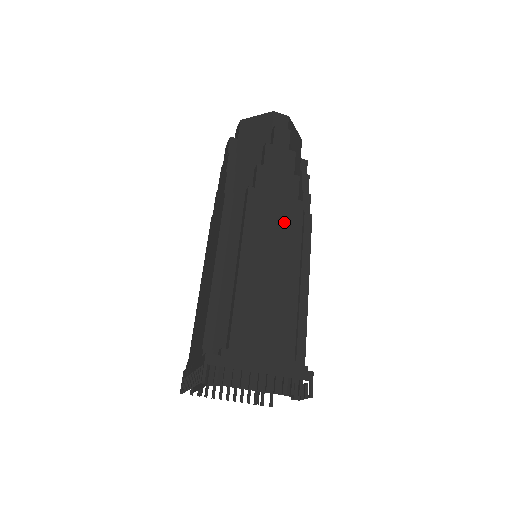
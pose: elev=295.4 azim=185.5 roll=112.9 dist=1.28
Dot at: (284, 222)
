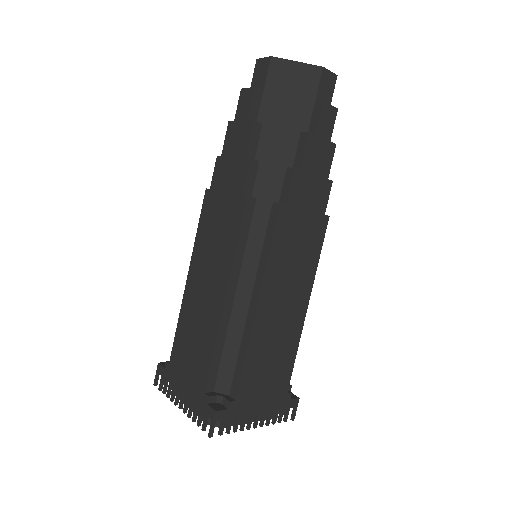
Dot at: (306, 247)
